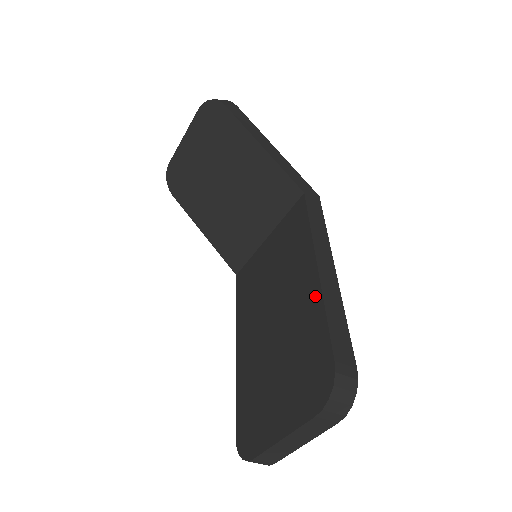
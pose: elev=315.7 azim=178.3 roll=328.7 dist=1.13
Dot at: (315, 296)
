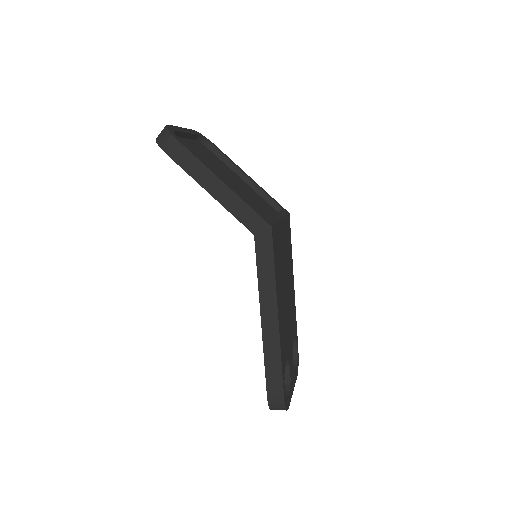
Dot at: occluded
